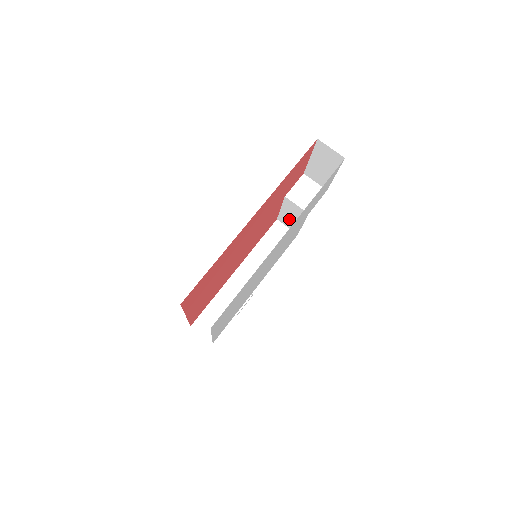
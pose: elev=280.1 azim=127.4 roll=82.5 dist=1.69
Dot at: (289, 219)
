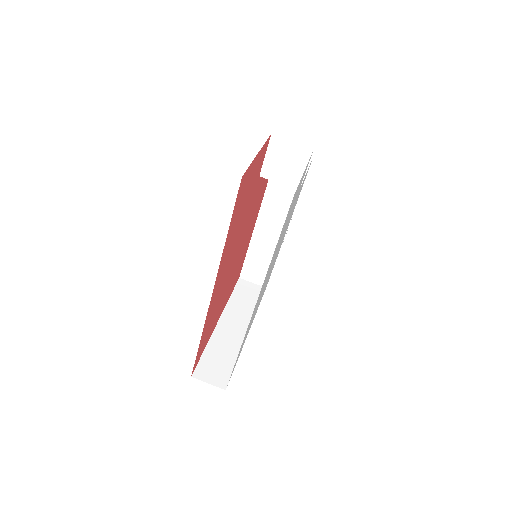
Dot at: occluded
